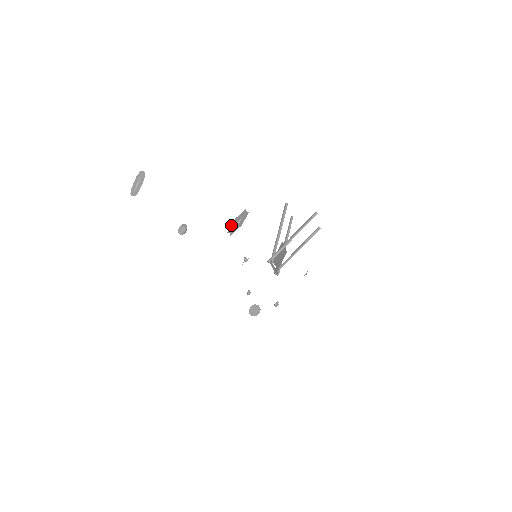
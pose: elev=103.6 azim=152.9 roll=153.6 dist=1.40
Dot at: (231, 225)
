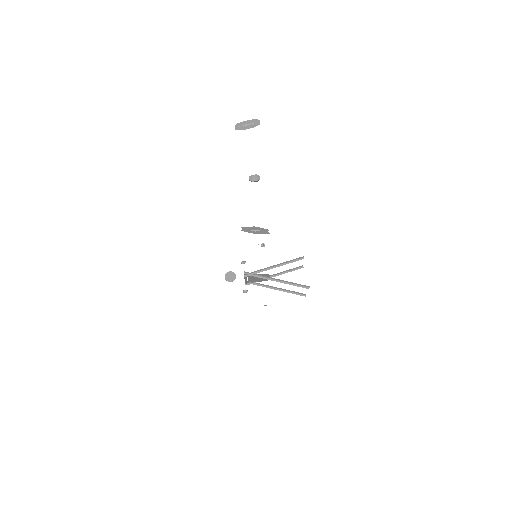
Dot at: occluded
